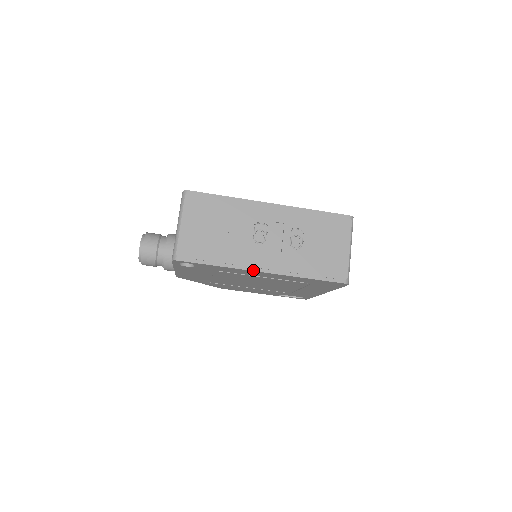
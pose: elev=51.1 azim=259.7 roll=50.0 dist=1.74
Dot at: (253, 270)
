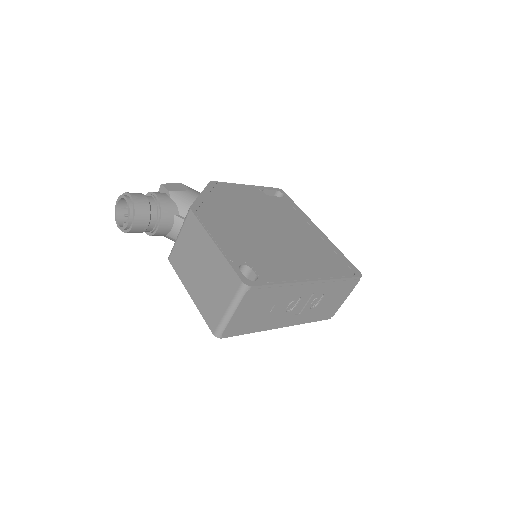
Dot at: (275, 328)
